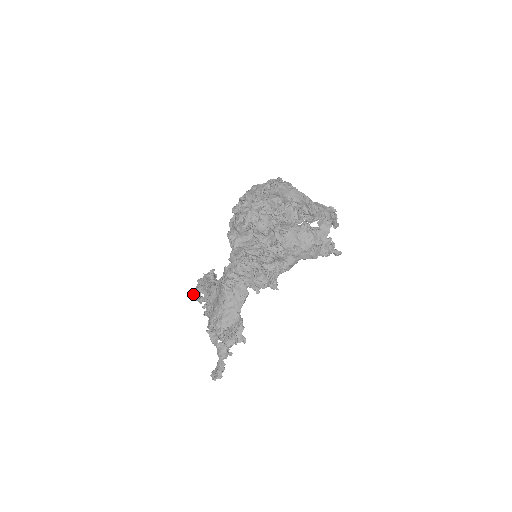
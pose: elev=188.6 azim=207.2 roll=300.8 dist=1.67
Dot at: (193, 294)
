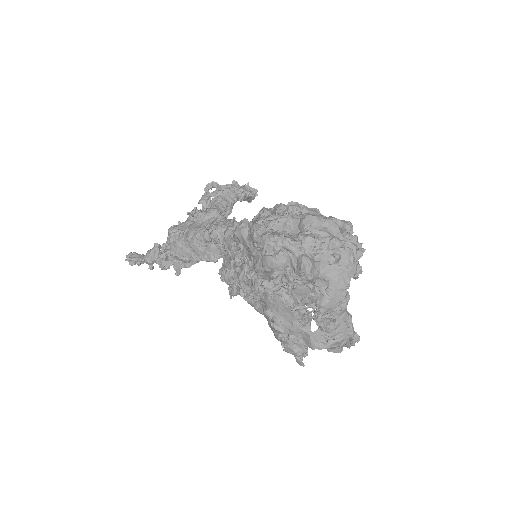
Dot at: (211, 186)
